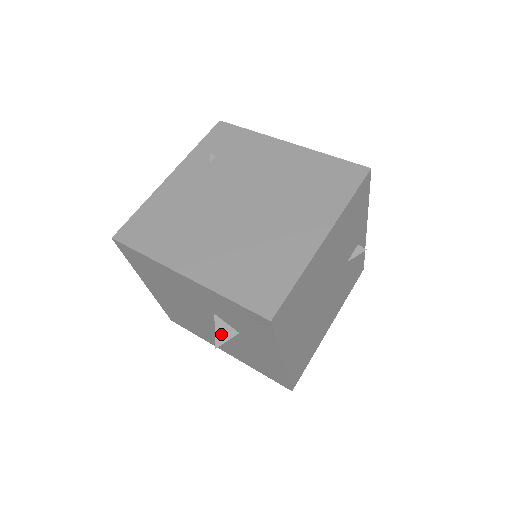
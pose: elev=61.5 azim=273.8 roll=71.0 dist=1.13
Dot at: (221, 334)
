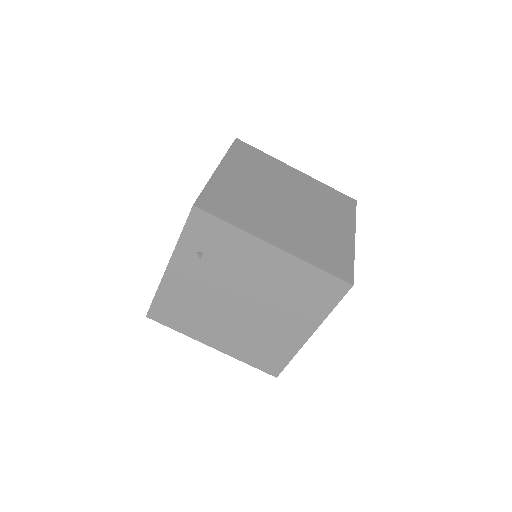
Dot at: occluded
